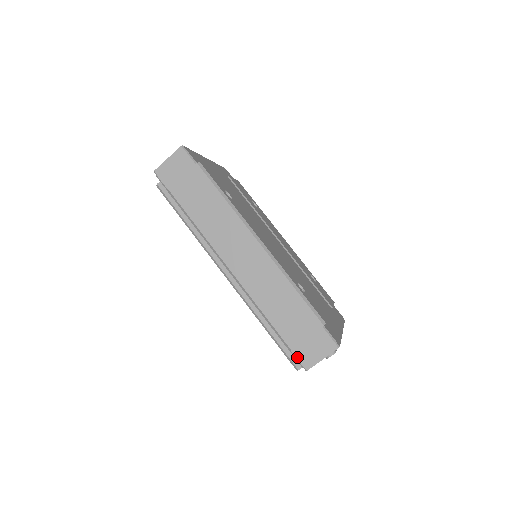
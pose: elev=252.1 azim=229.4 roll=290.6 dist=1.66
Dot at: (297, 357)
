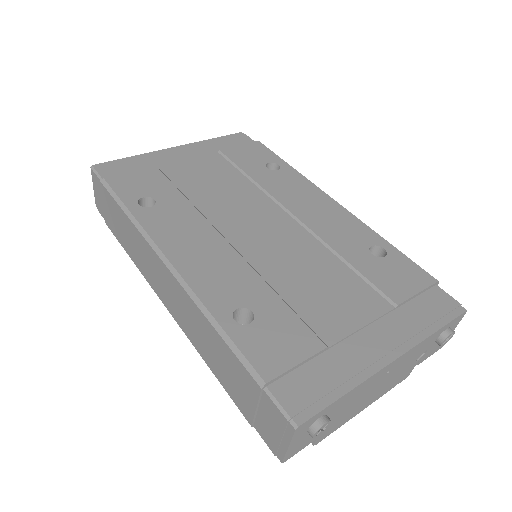
Dot at: (263, 438)
